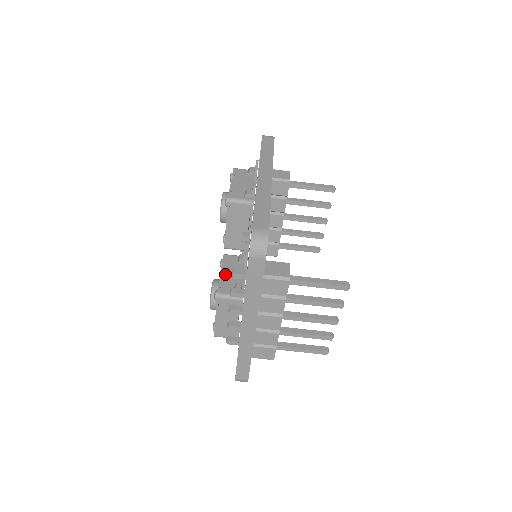
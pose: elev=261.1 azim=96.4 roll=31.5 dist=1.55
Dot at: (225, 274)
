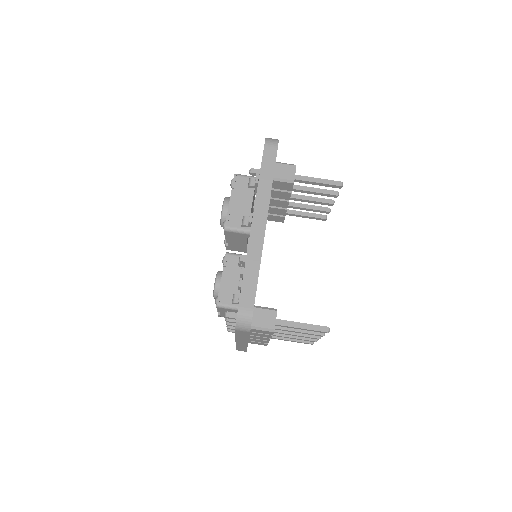
Dot at: (225, 280)
